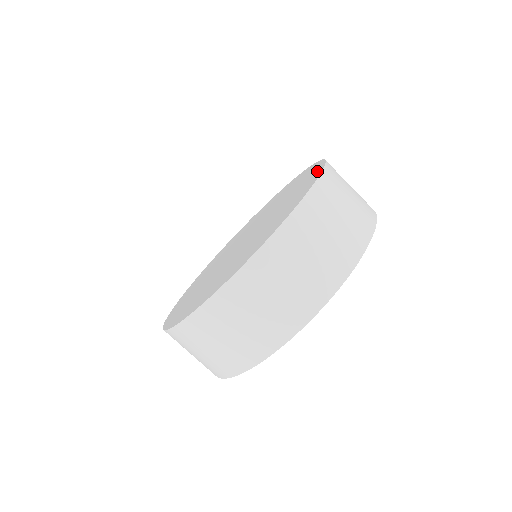
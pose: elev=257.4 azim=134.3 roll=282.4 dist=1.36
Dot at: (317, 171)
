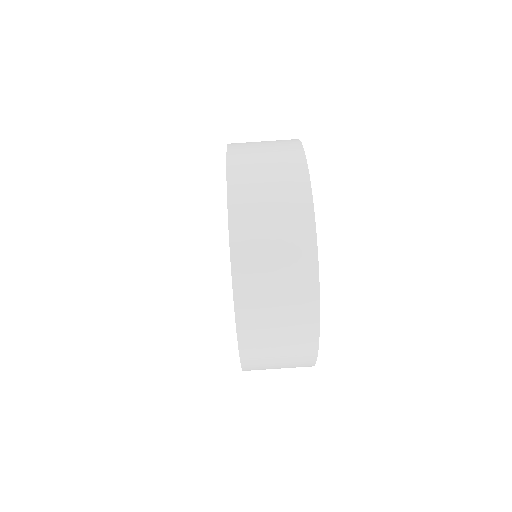
Dot at: occluded
